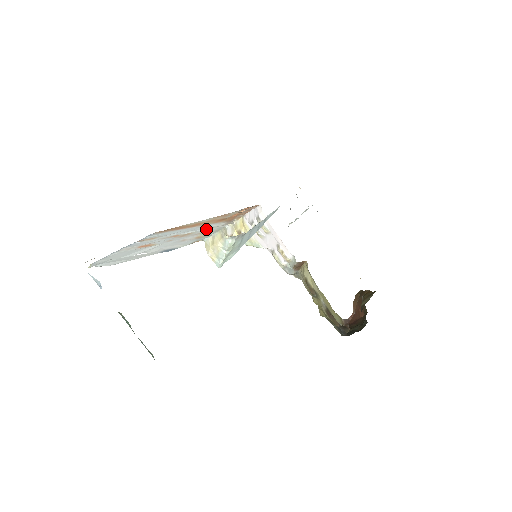
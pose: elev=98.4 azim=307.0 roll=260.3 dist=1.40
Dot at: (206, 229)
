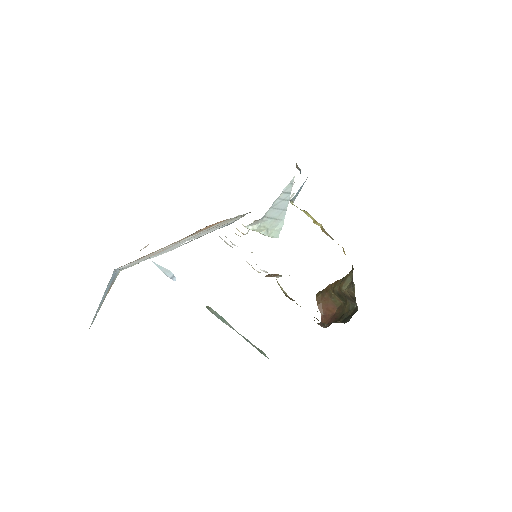
Dot at: (212, 227)
